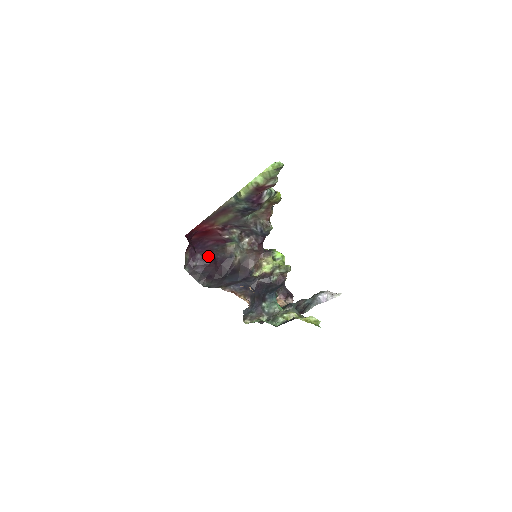
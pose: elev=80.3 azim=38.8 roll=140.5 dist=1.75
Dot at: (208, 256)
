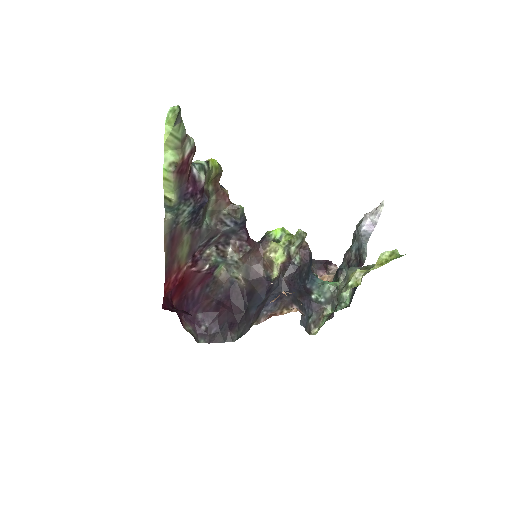
Dot at: (209, 306)
